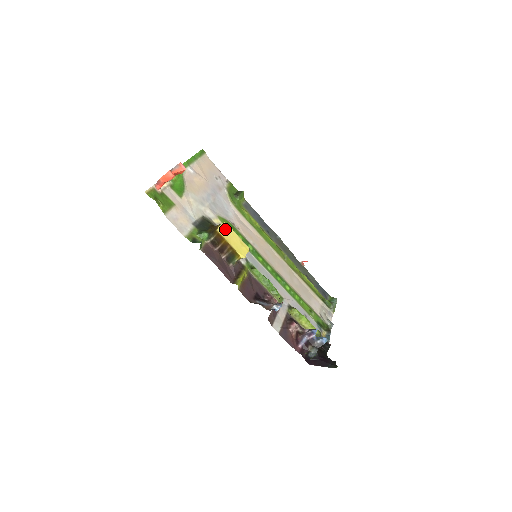
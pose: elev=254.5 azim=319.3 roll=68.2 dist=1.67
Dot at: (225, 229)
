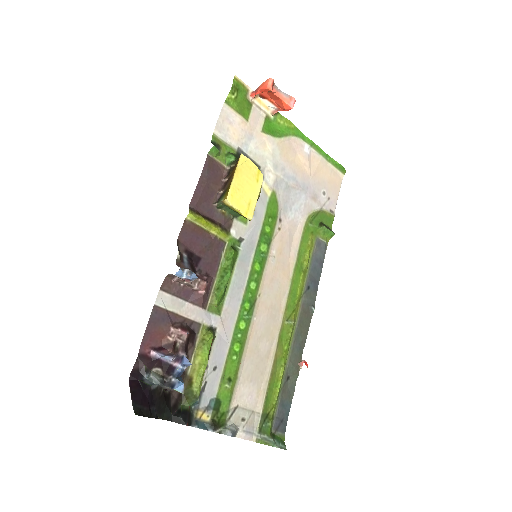
Dot at: (253, 171)
